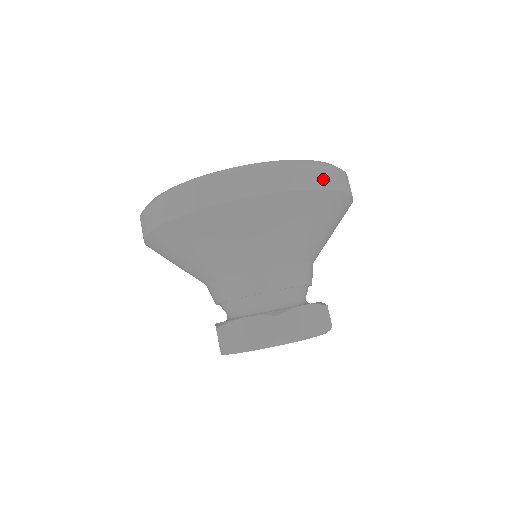
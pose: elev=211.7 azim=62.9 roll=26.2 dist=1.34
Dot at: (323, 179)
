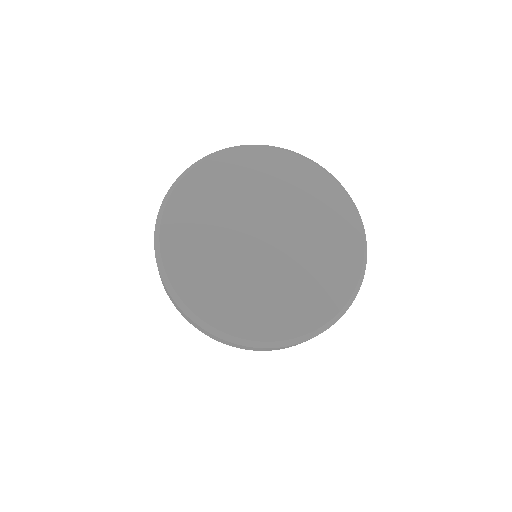
Dot at: occluded
